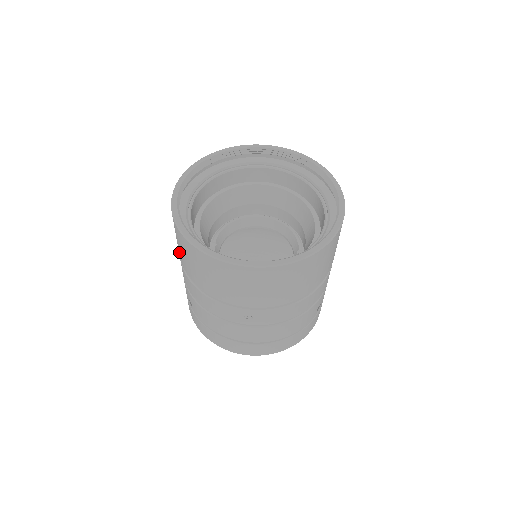
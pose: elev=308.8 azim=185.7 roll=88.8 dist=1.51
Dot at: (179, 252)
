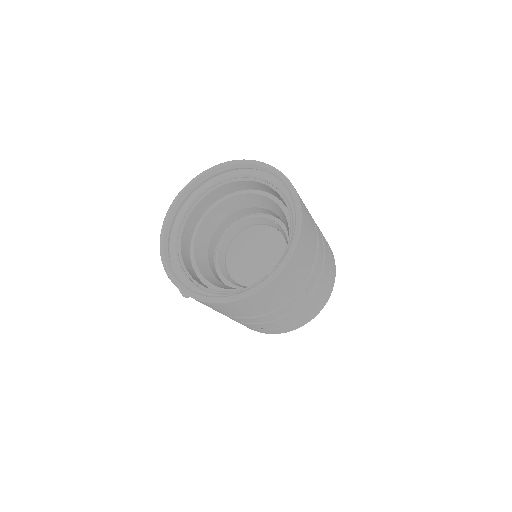
Dot at: (226, 313)
